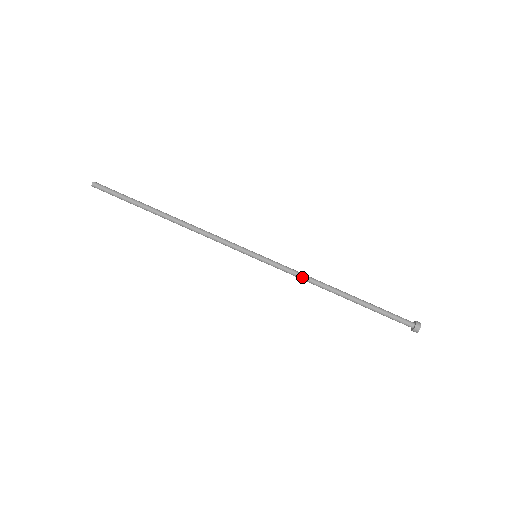
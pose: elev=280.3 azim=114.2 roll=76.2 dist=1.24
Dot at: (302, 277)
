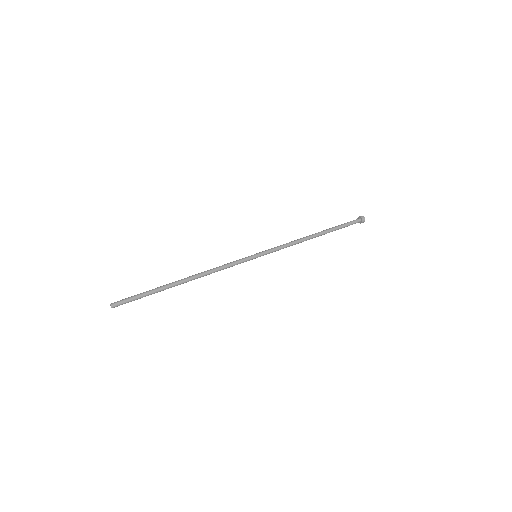
Dot at: (290, 243)
